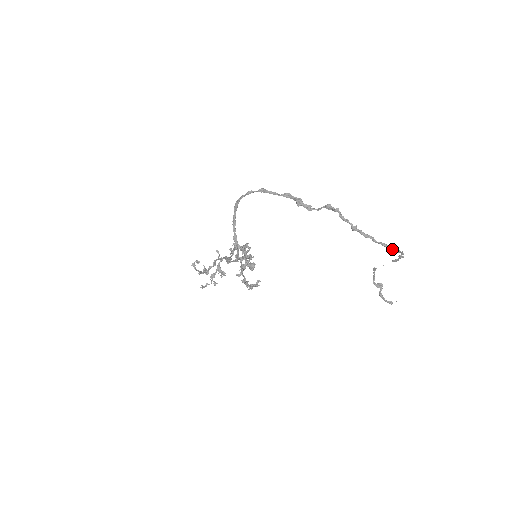
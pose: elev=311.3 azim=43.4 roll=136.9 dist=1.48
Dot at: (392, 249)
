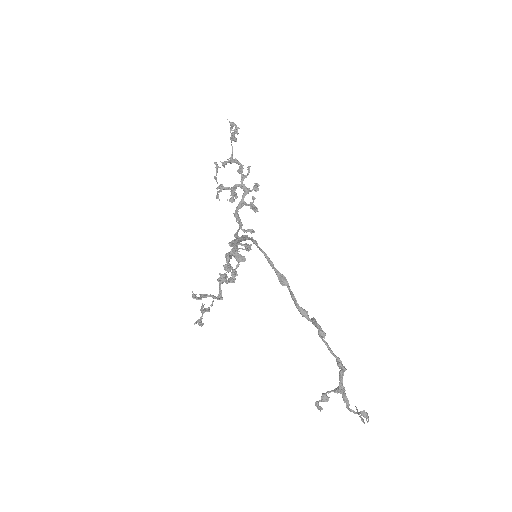
Dot at: (361, 414)
